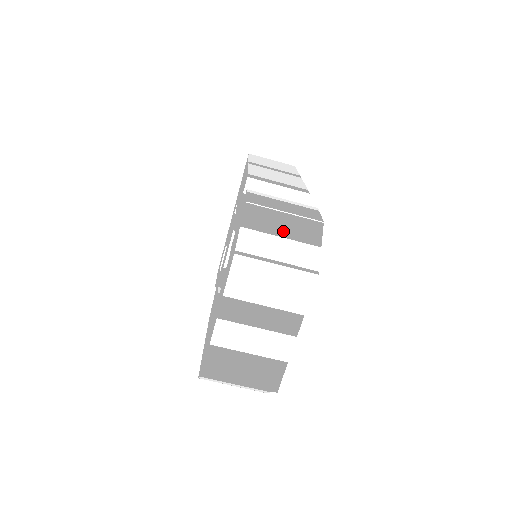
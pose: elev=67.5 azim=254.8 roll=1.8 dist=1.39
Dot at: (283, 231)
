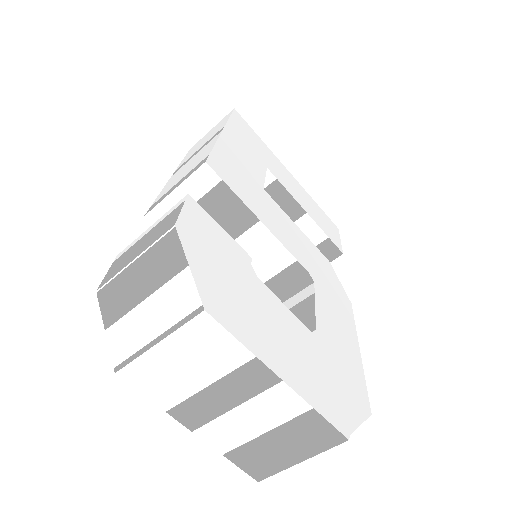
Dot at: (142, 289)
